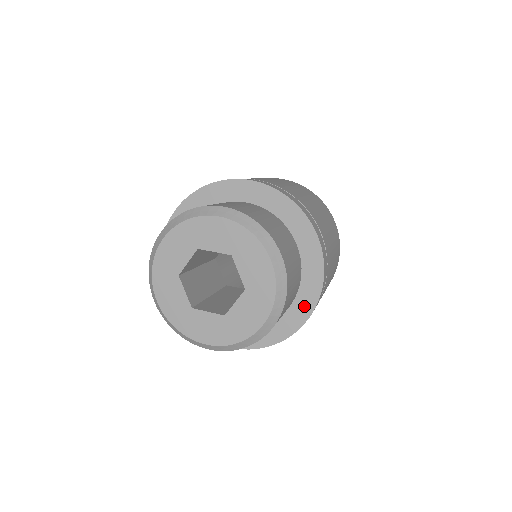
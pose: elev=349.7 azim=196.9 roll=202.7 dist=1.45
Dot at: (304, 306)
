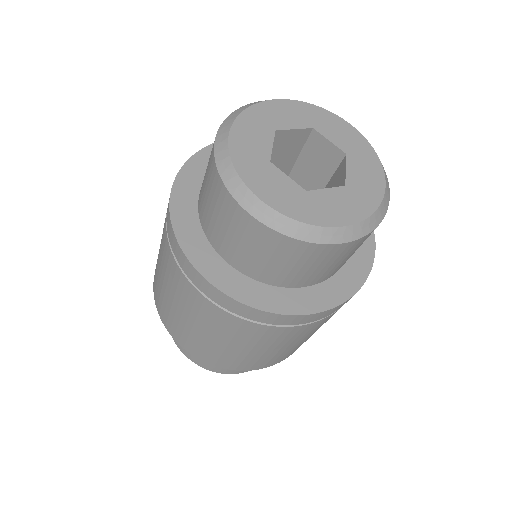
Dot at: (331, 294)
